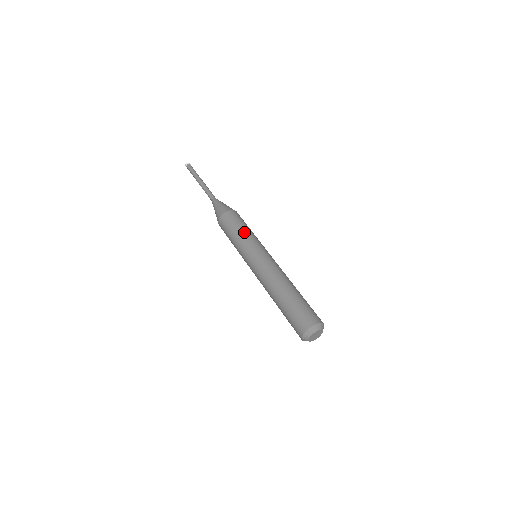
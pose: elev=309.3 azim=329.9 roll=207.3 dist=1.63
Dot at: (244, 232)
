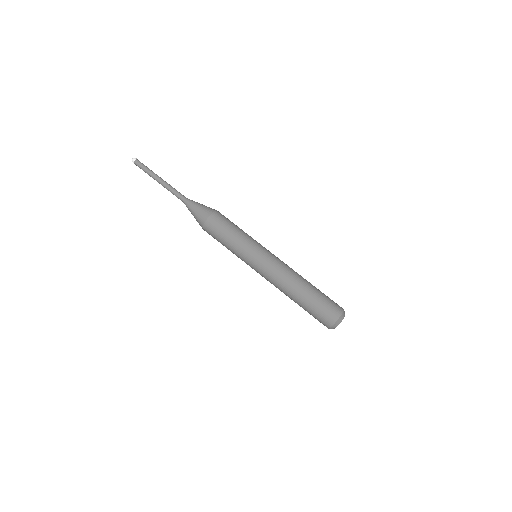
Dot at: (237, 237)
